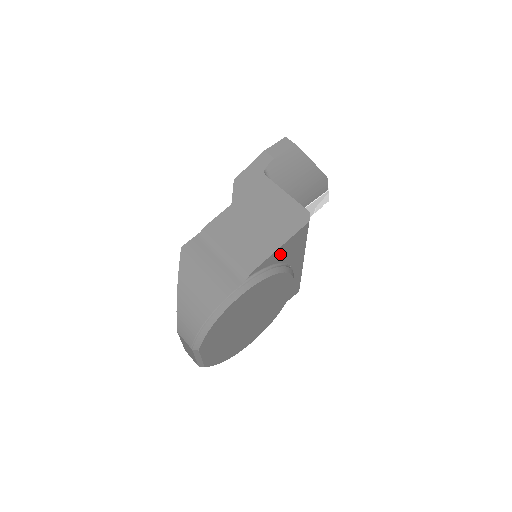
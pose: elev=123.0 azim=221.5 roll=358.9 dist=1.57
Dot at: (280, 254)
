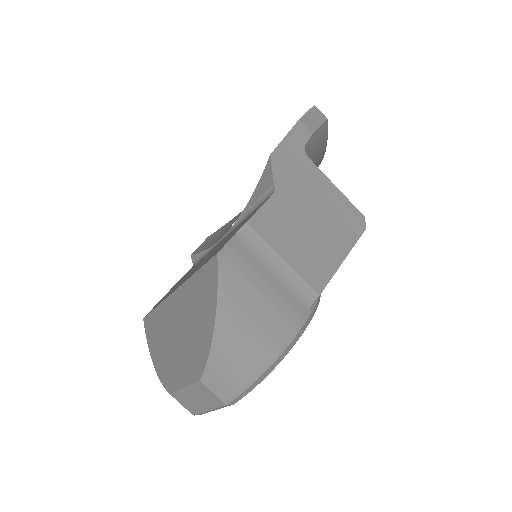
Dot at: occluded
